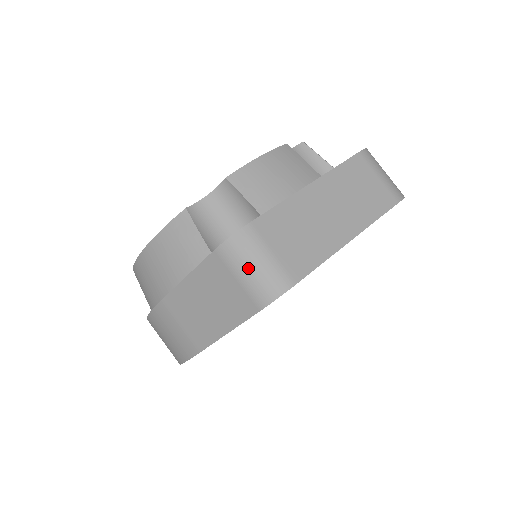
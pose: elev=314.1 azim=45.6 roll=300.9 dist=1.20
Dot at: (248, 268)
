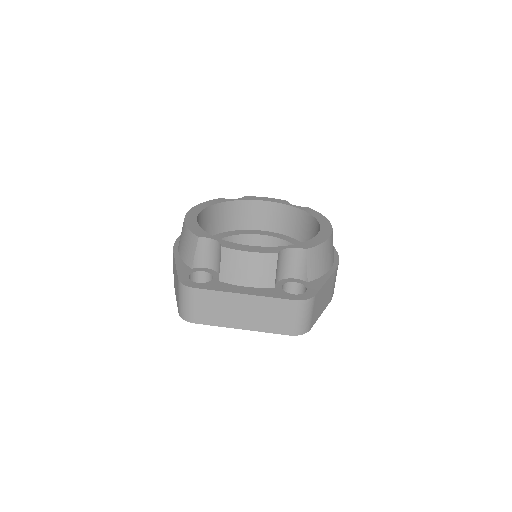
Dot at: (181, 300)
